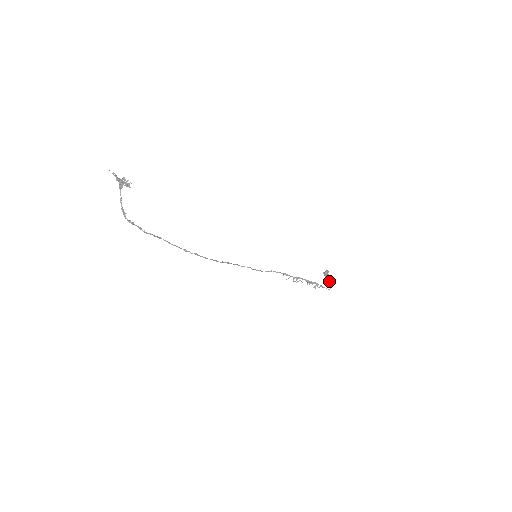
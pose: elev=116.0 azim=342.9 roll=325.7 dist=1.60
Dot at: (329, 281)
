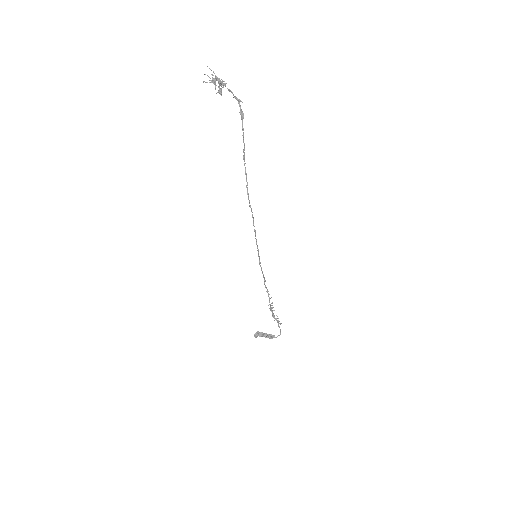
Dot at: (268, 337)
